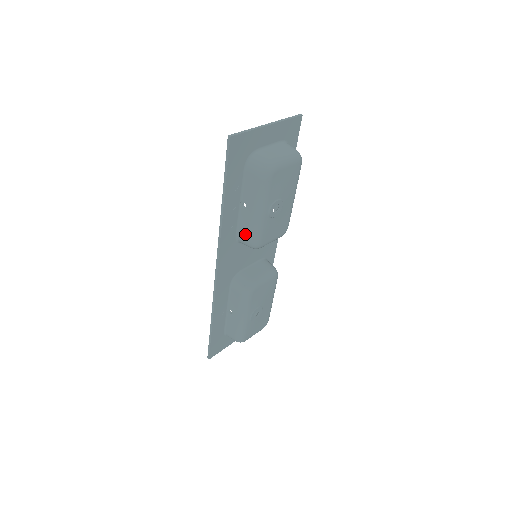
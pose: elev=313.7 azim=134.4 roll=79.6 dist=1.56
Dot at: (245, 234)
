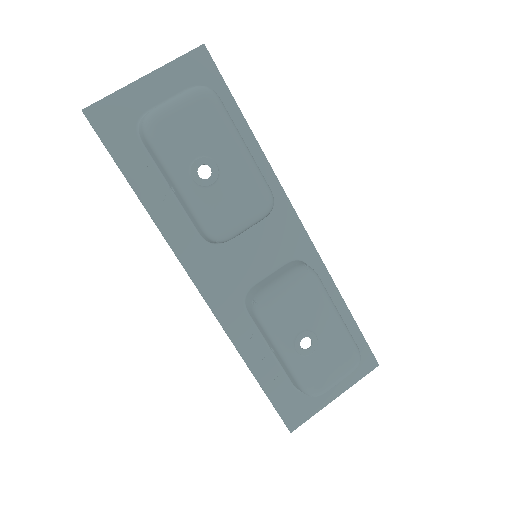
Dot at: (198, 226)
